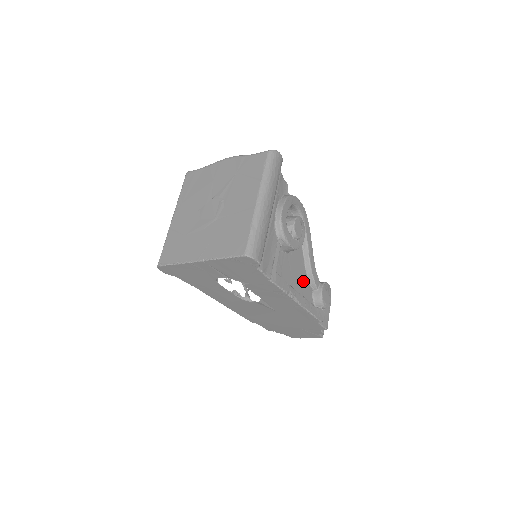
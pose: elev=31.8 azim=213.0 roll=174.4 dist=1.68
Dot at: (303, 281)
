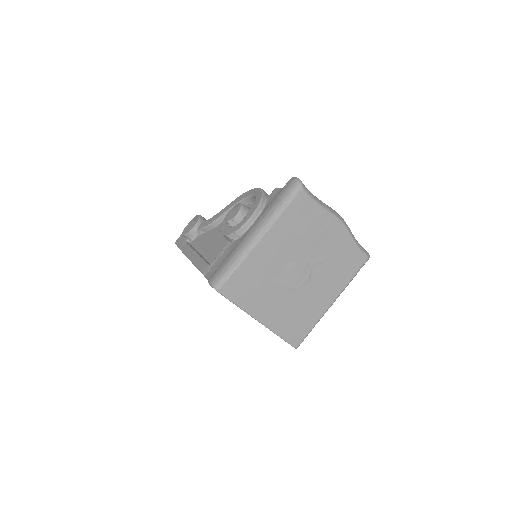
Dot at: occluded
